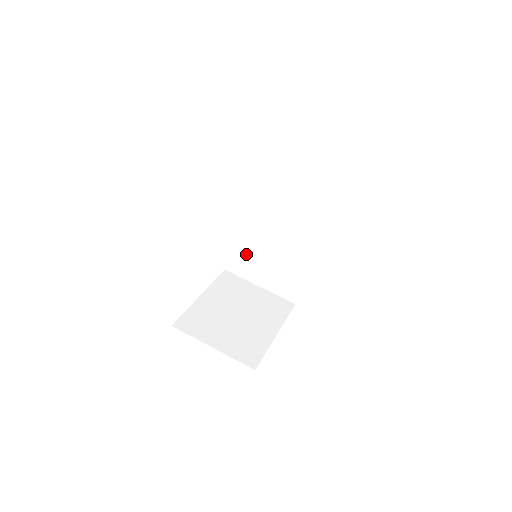
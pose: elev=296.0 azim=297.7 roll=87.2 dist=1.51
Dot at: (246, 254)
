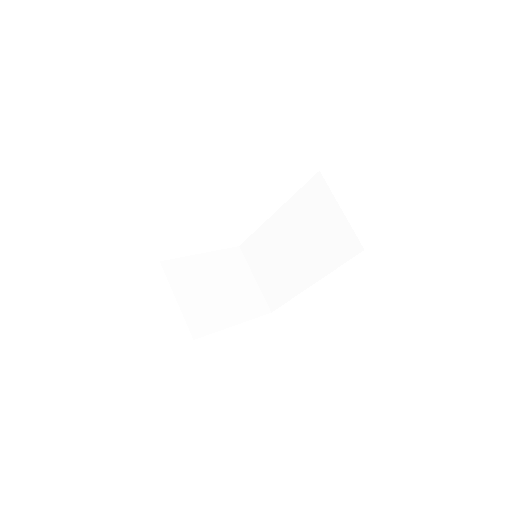
Dot at: (261, 247)
